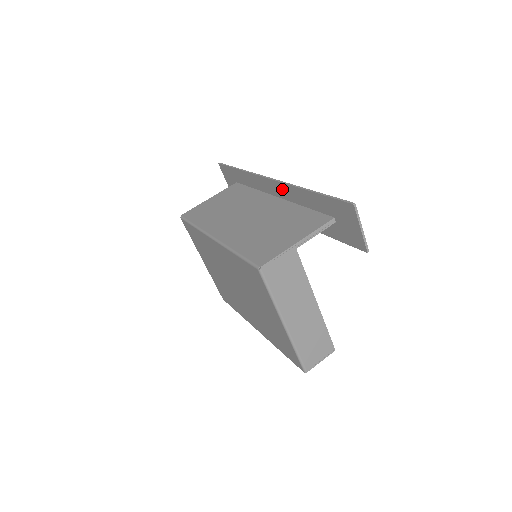
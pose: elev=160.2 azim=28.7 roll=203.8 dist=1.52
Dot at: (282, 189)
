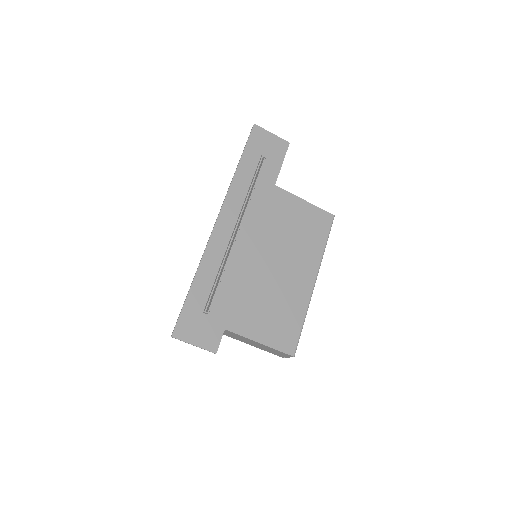
Dot at: (217, 239)
